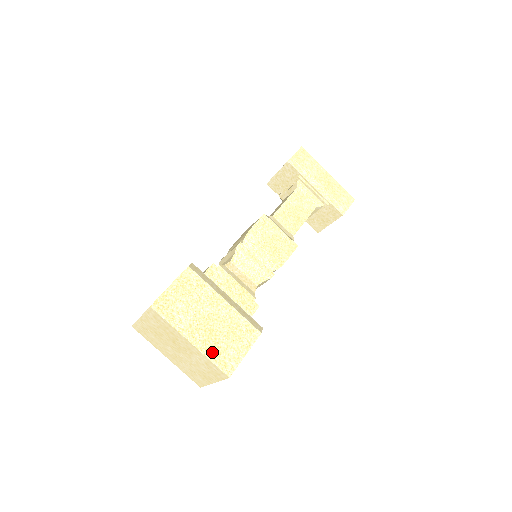
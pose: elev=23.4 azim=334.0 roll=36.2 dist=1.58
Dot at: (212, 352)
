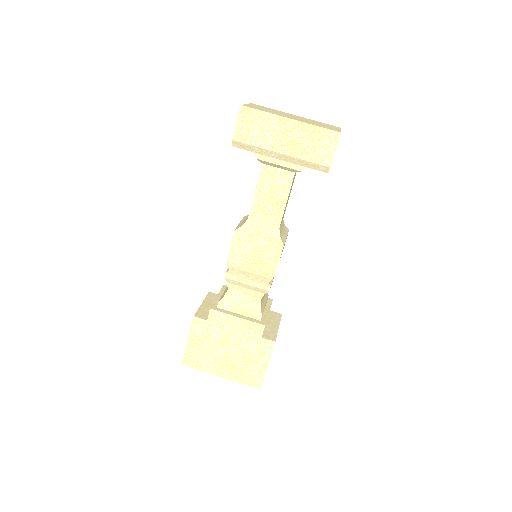
Dot at: (239, 378)
